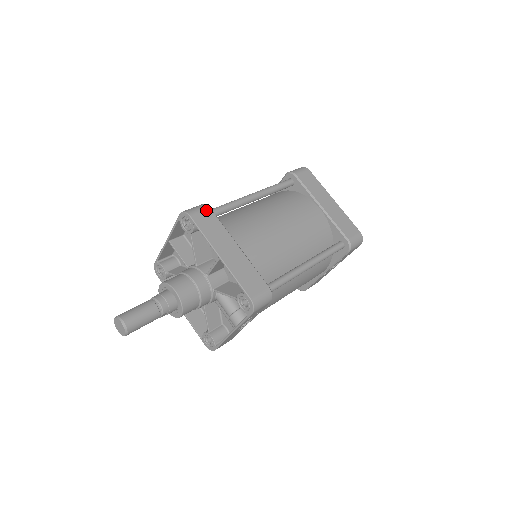
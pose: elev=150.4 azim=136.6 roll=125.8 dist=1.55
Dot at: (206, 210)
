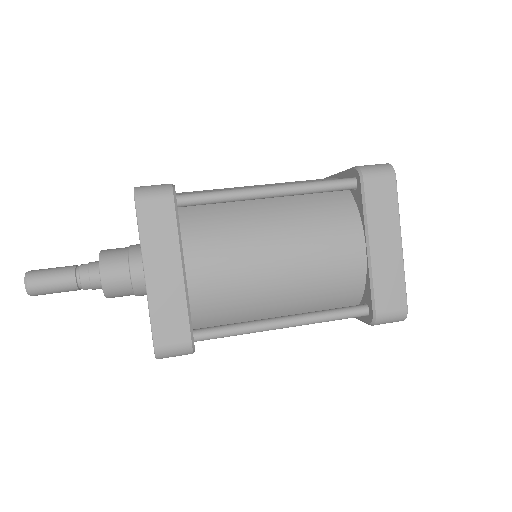
Dot at: (166, 200)
